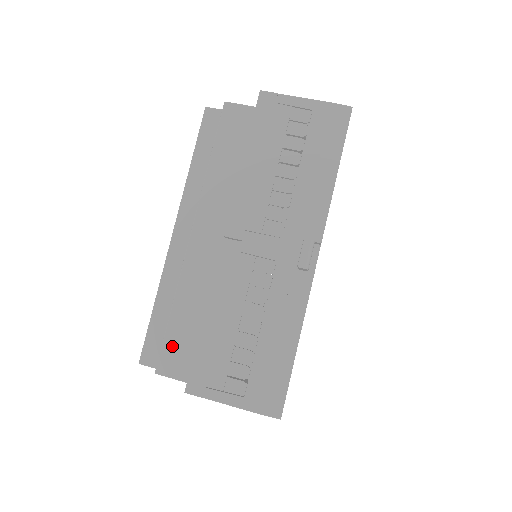
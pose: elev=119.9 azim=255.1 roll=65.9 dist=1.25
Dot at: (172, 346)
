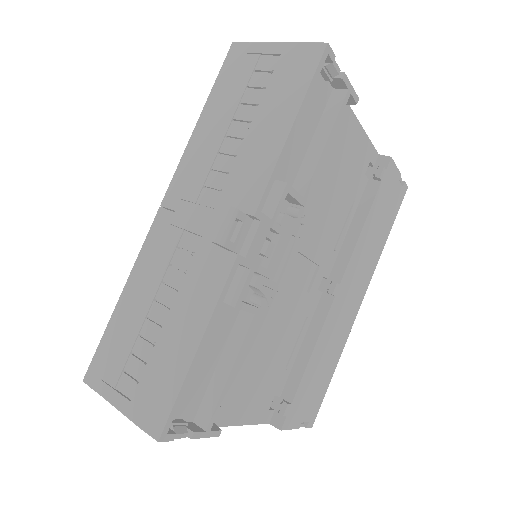
Dot at: occluded
